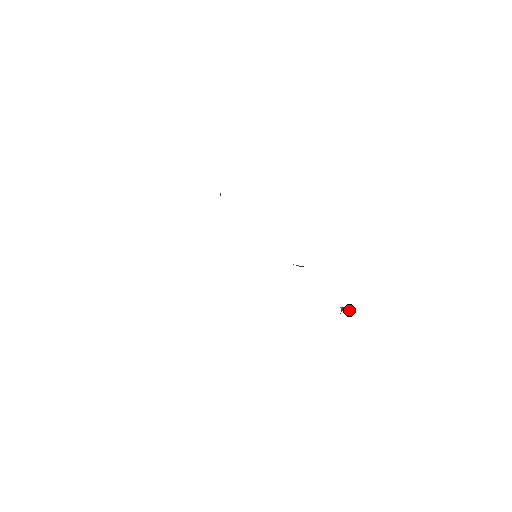
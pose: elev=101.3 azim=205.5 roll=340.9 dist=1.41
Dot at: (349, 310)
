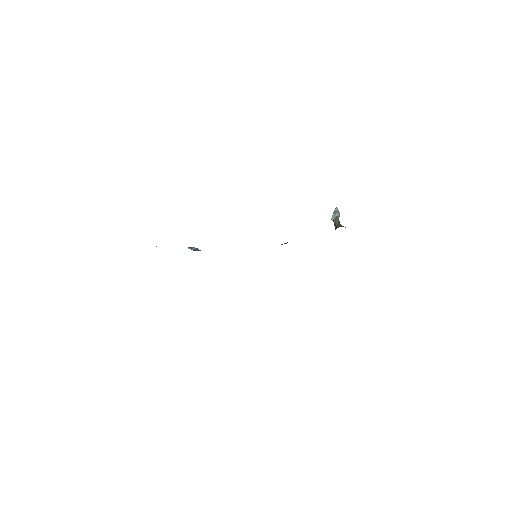
Dot at: (337, 211)
